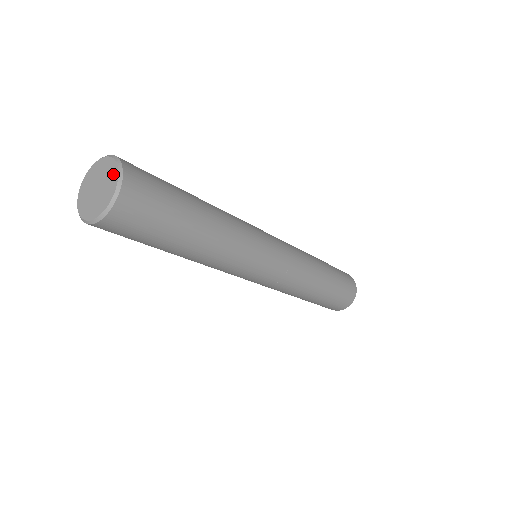
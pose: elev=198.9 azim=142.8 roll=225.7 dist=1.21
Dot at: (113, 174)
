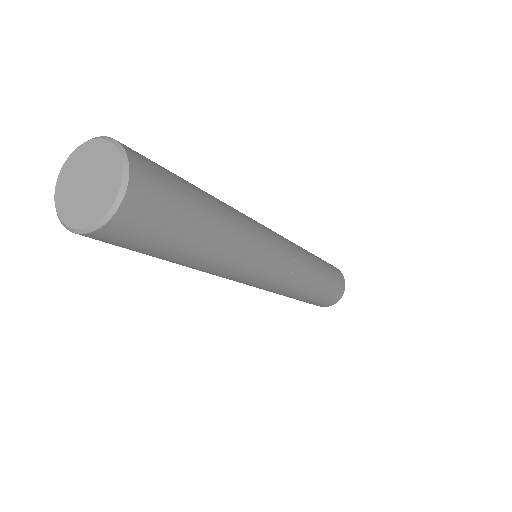
Dot at: (106, 152)
